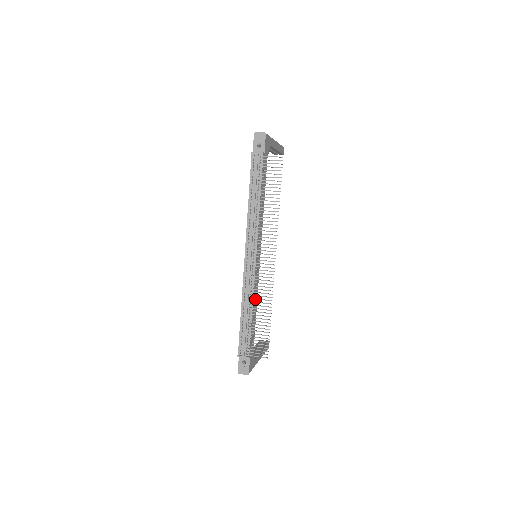
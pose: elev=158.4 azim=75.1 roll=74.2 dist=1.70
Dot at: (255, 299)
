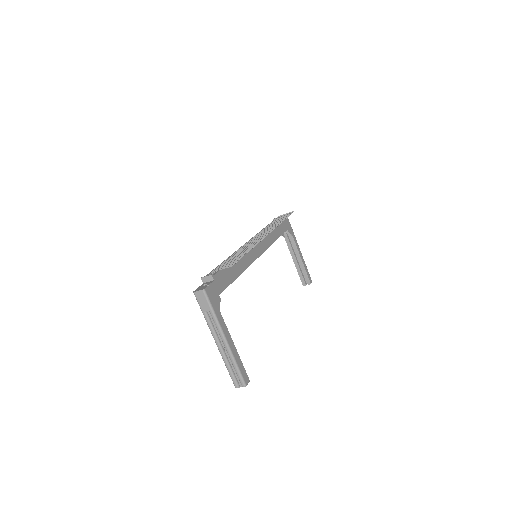
Dot at: (242, 263)
